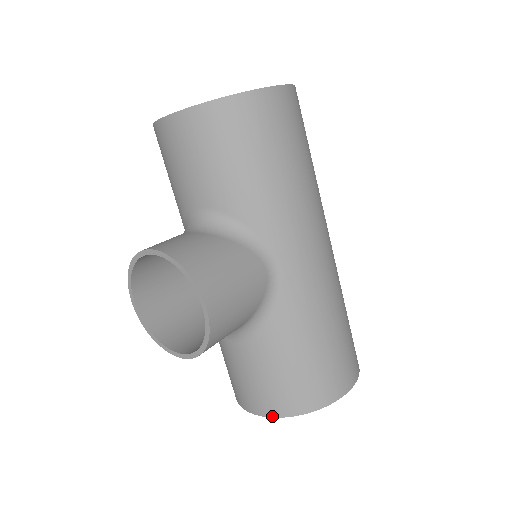
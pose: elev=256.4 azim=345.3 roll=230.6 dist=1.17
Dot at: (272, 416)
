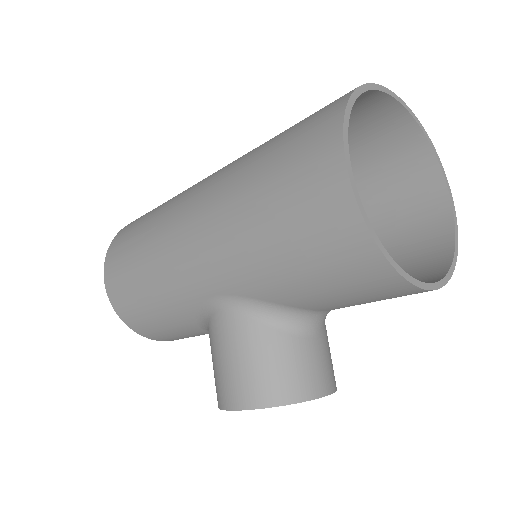
Dot at: occluded
